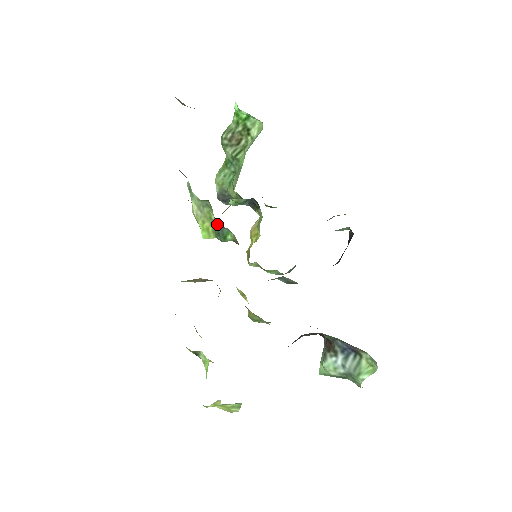
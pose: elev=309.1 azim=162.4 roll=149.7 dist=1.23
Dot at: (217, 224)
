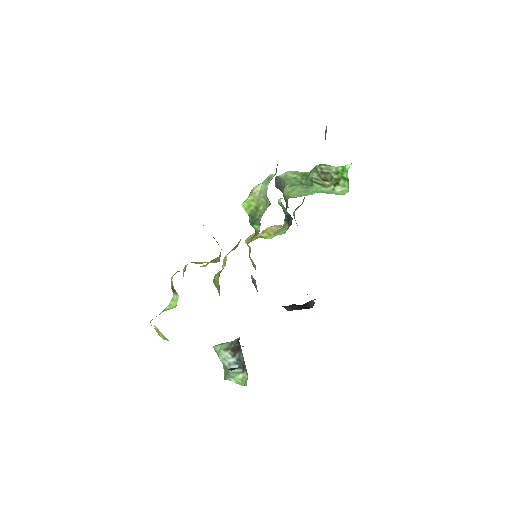
Dot at: (259, 214)
